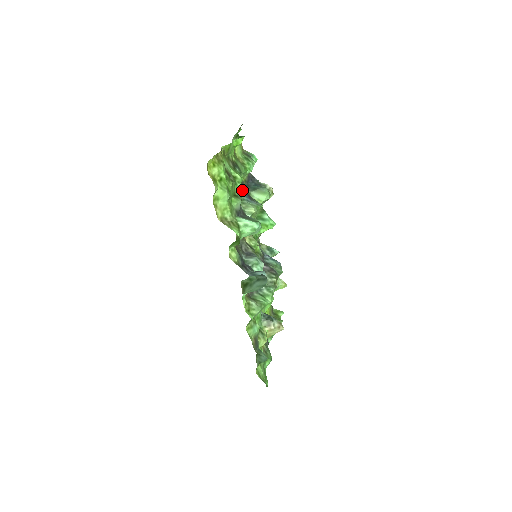
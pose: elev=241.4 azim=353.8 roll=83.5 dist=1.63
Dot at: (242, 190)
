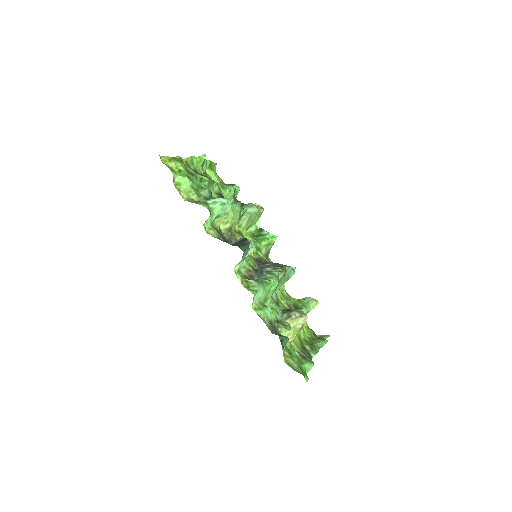
Dot at: occluded
